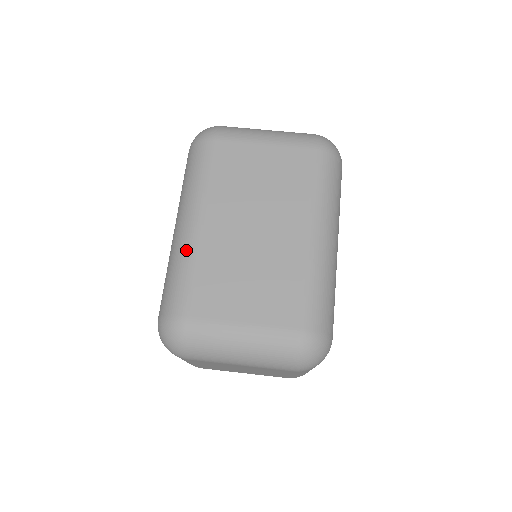
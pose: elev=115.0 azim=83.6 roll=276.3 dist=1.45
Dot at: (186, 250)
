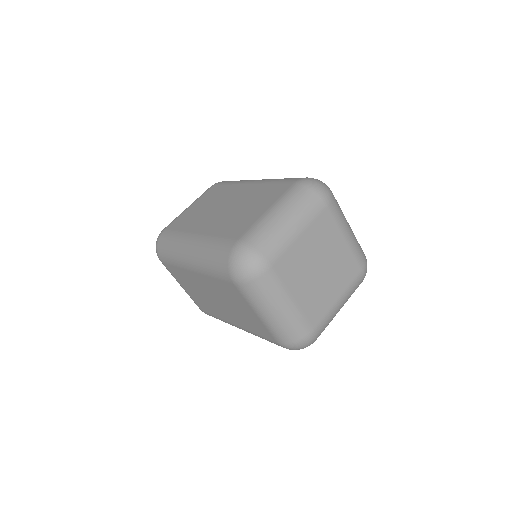
Dot at: (202, 244)
